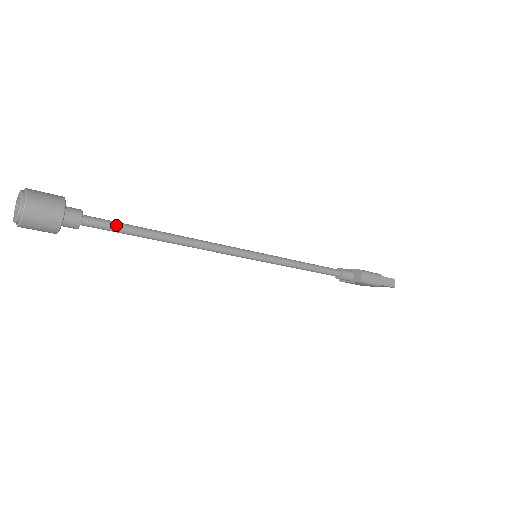
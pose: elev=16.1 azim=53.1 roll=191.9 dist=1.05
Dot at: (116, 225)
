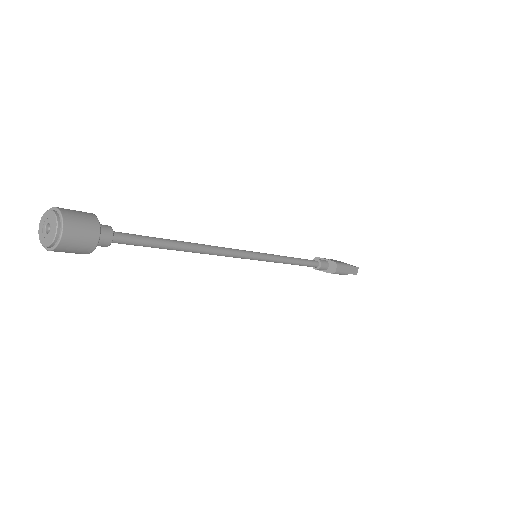
Dot at: (142, 240)
